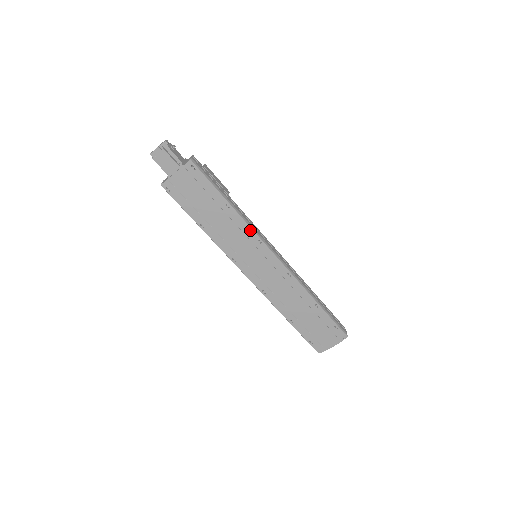
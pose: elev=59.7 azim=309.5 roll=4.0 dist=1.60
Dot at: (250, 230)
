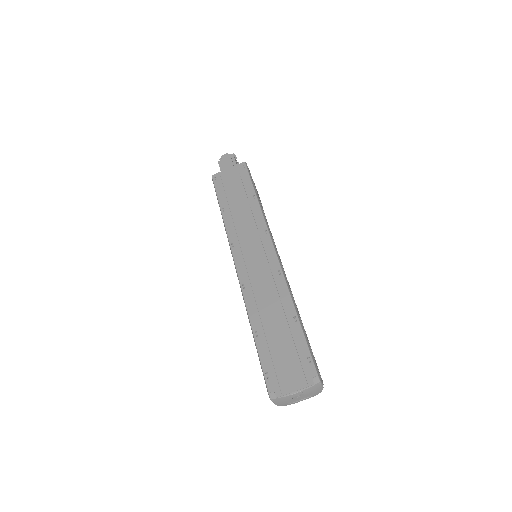
Dot at: (262, 220)
